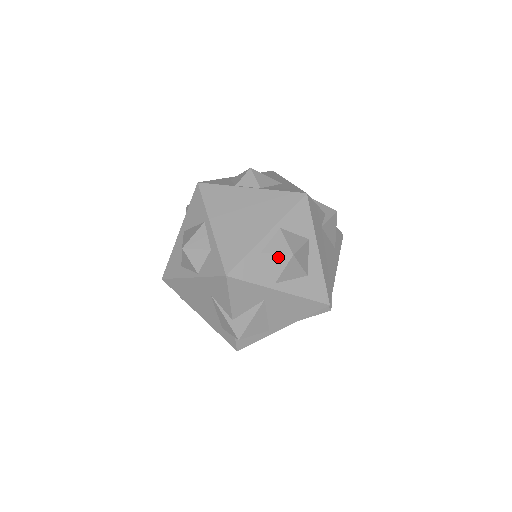
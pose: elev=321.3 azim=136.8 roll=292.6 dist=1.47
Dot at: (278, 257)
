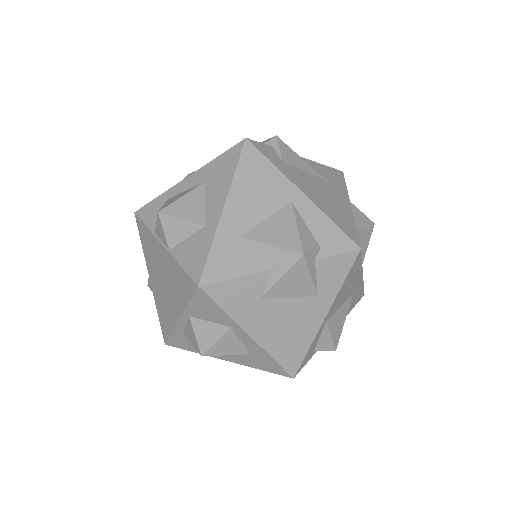
Dot at: occluded
